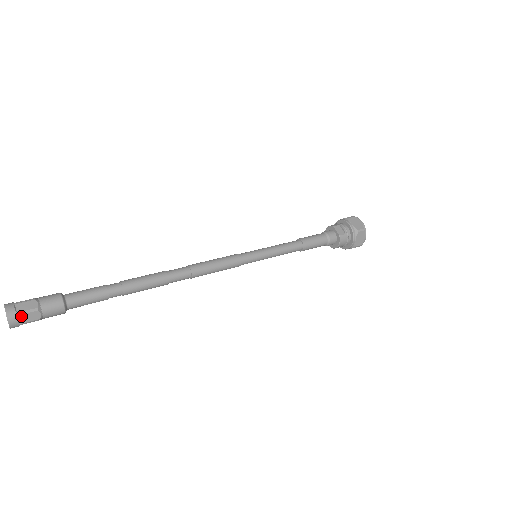
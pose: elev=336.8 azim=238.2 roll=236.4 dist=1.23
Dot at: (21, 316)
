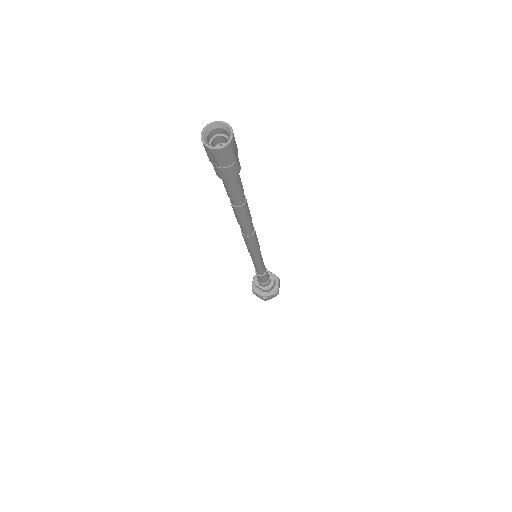
Dot at: (234, 140)
